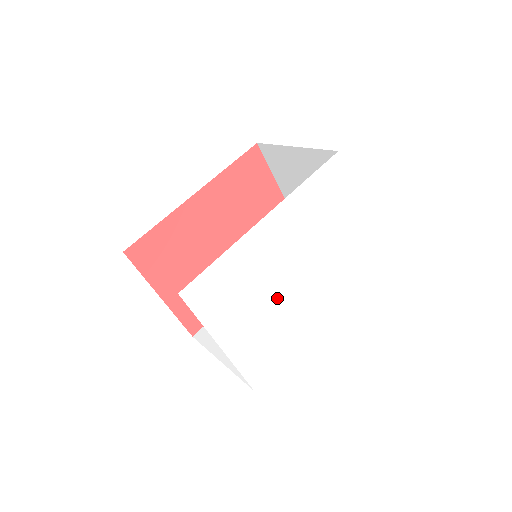
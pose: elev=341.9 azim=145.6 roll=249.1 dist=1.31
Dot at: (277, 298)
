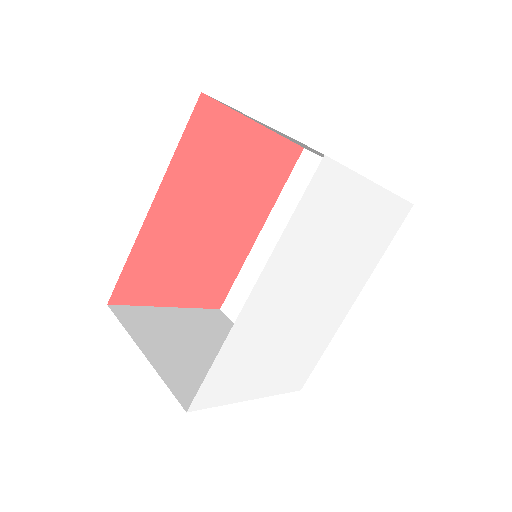
Dot at: (296, 330)
